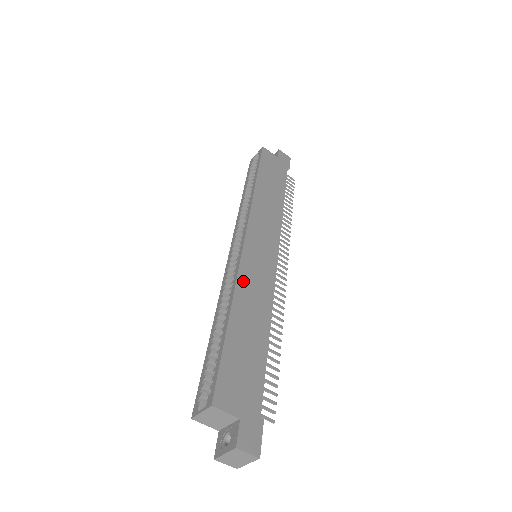
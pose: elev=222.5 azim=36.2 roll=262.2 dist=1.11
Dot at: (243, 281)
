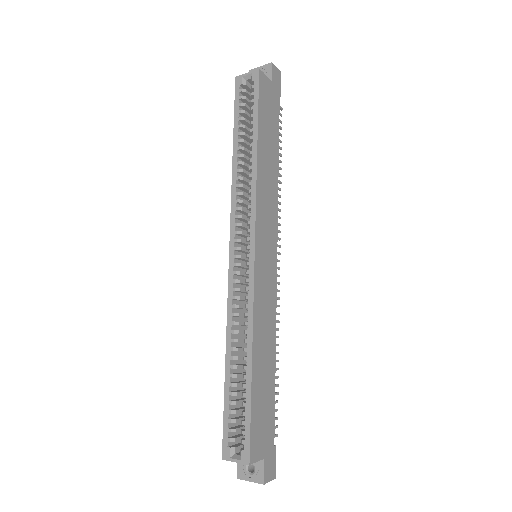
Dot at: (257, 314)
